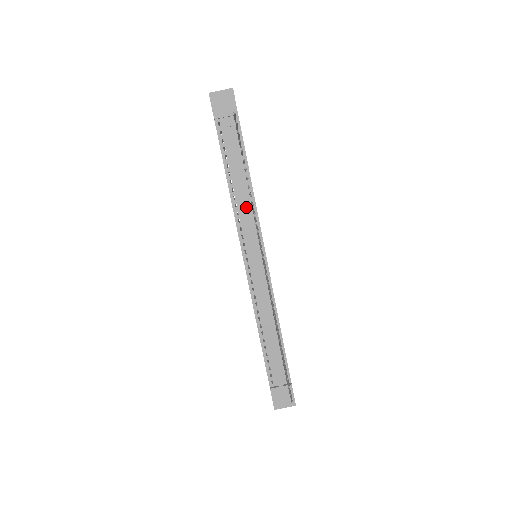
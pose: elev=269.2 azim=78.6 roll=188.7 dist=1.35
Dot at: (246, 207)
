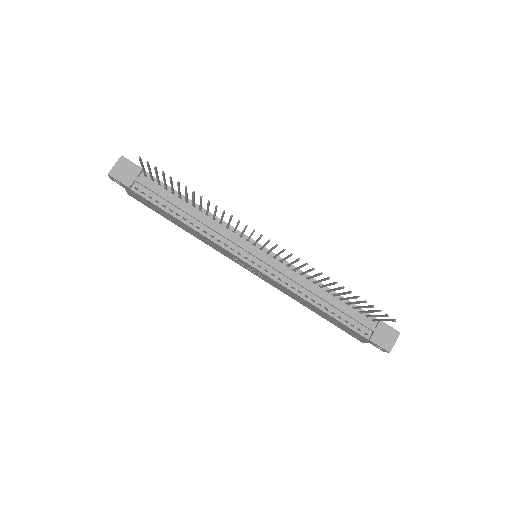
Dot at: (213, 225)
